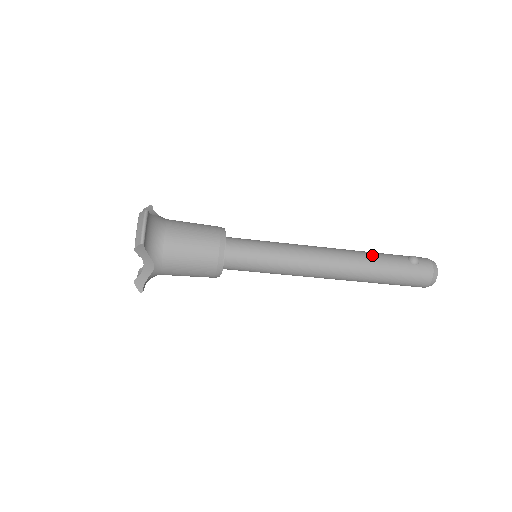
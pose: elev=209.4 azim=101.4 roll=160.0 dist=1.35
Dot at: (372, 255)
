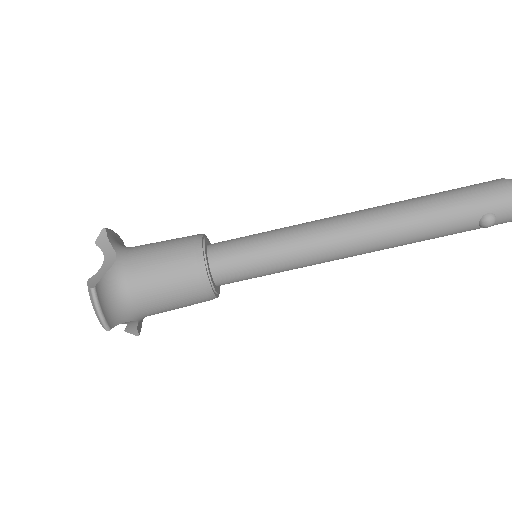
Dot at: occluded
